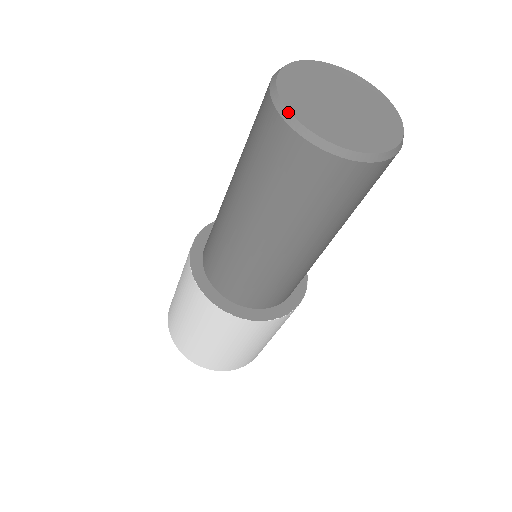
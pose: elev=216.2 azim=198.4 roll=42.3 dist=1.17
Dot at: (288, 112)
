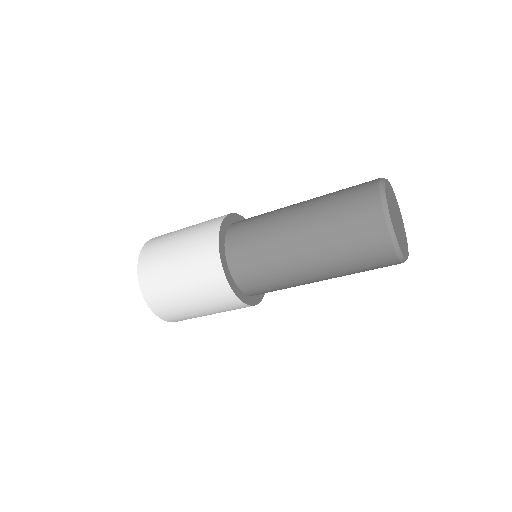
Dot at: (385, 194)
